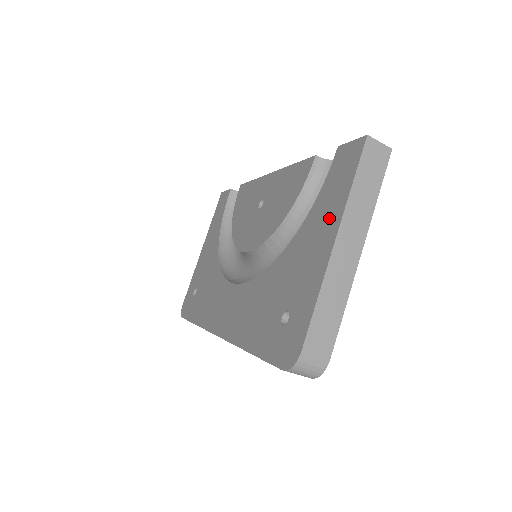
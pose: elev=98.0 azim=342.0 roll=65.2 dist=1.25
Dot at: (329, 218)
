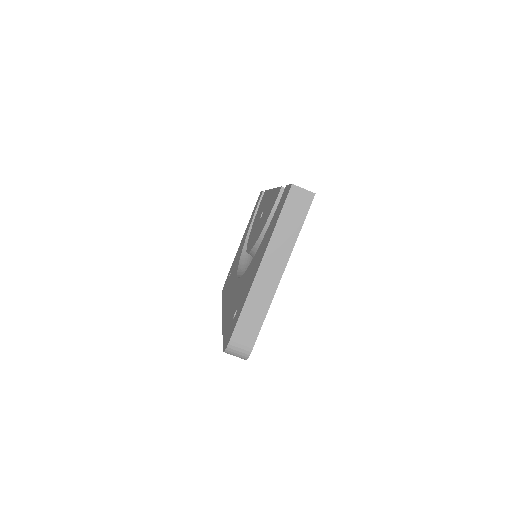
Dot at: (265, 245)
